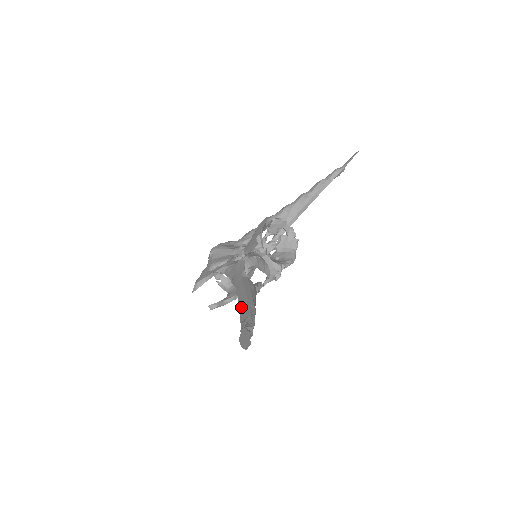
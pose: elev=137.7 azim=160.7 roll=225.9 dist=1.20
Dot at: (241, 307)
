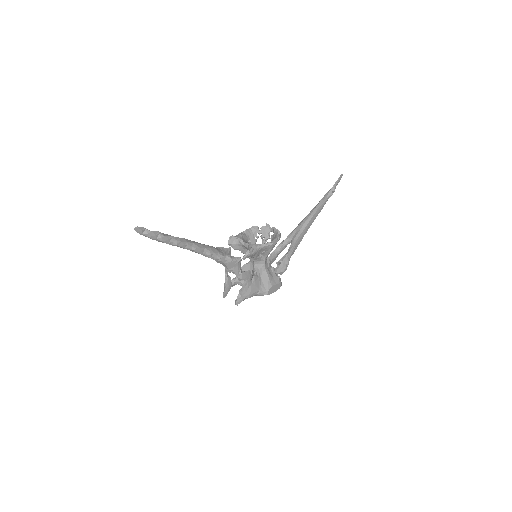
Dot at: occluded
